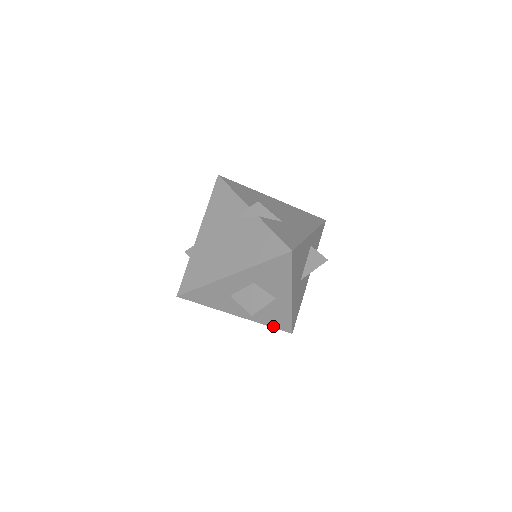
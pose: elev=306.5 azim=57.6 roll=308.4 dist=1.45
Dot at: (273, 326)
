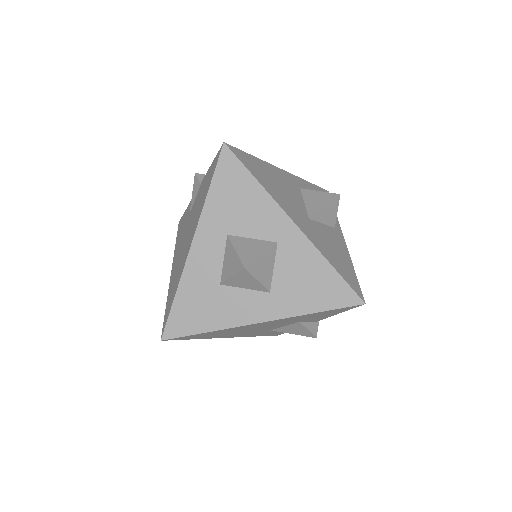
Dot at: (325, 307)
